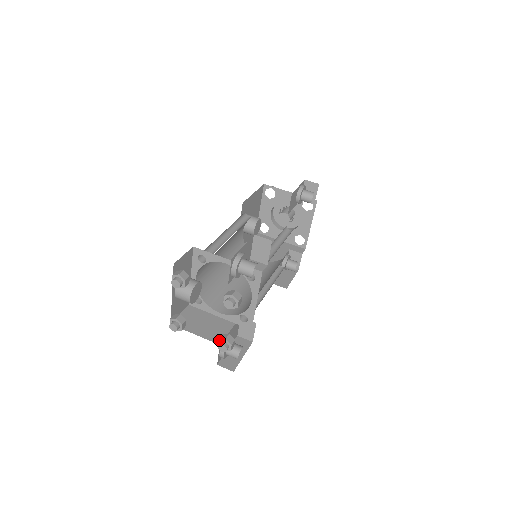
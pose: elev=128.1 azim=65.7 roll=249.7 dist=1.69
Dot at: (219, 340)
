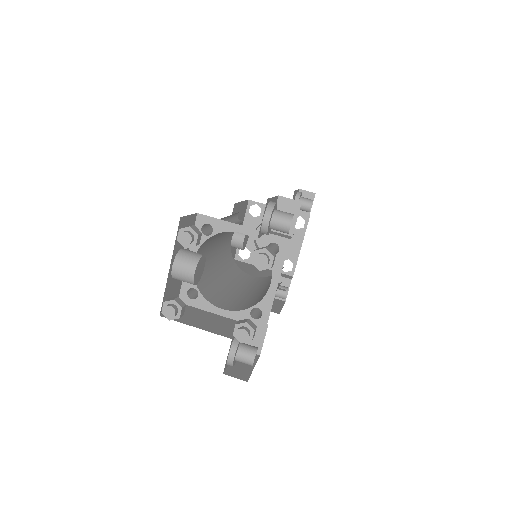
Dot at: (236, 325)
